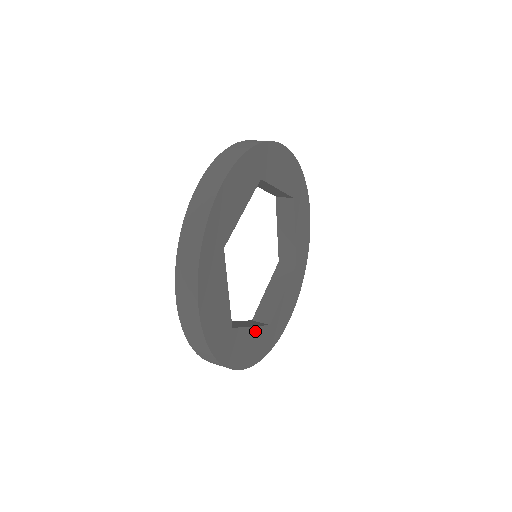
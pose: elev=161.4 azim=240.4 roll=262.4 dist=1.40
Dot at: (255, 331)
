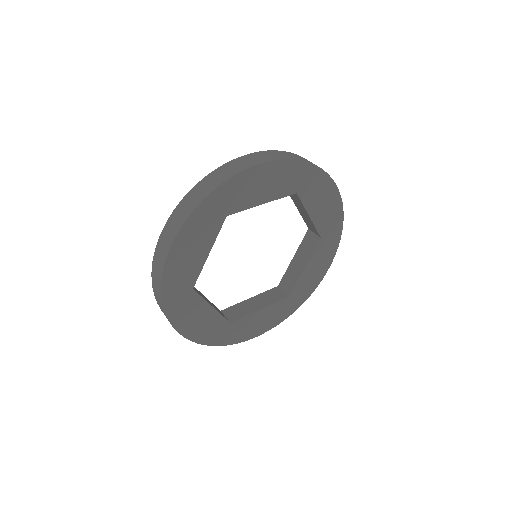
Dot at: (213, 313)
